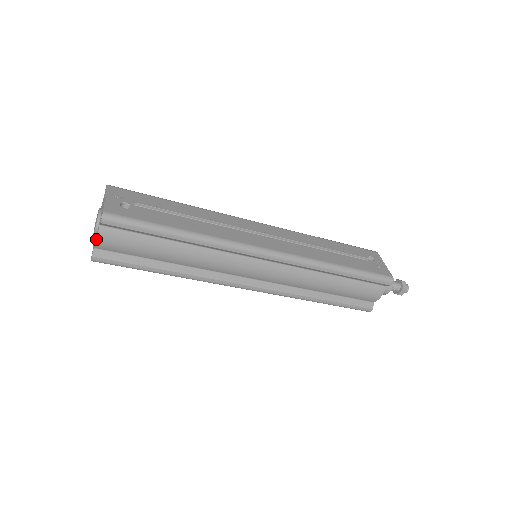
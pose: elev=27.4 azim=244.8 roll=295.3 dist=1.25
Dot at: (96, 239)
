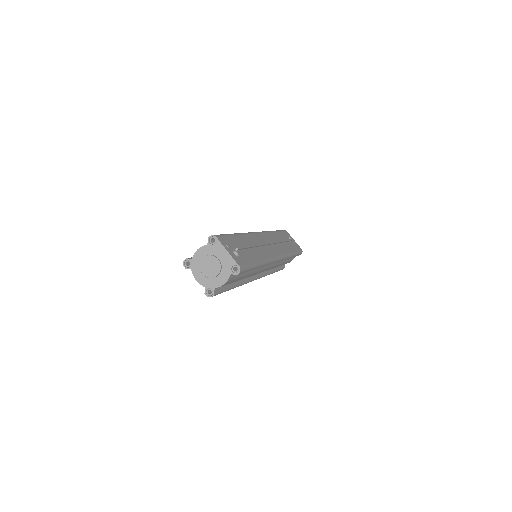
Dot at: (224, 284)
